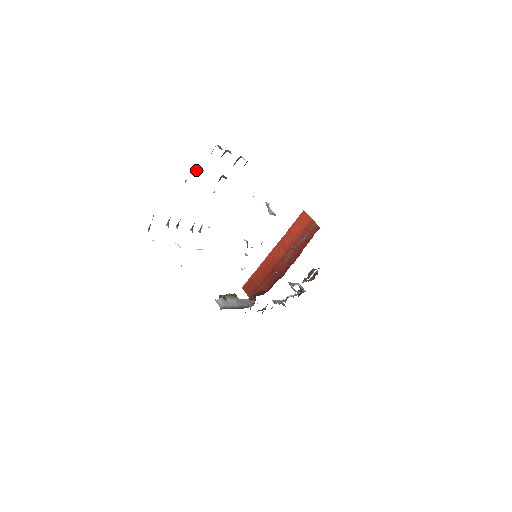
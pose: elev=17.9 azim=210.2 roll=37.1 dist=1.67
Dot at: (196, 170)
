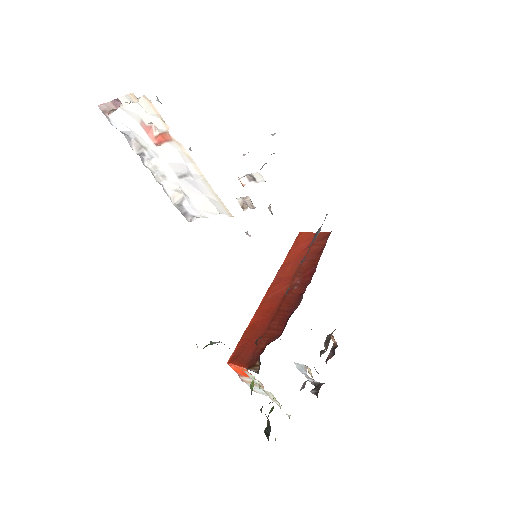
Dot at: occluded
